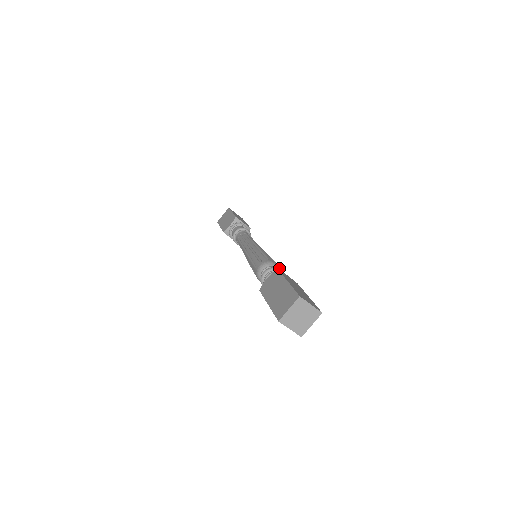
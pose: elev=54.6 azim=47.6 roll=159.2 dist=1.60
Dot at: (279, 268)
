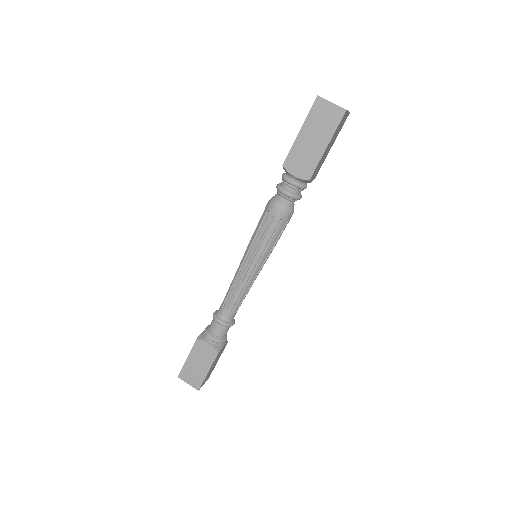
Dot at: occluded
